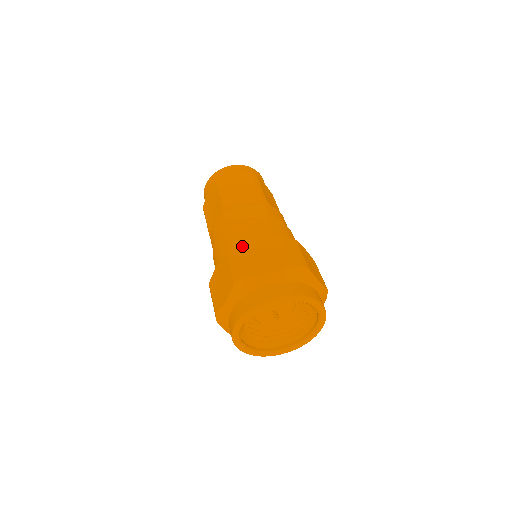
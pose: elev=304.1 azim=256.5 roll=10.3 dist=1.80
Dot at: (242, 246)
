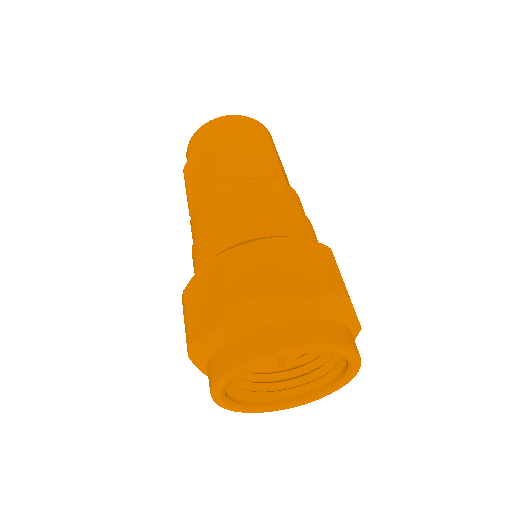
Dot at: (250, 245)
